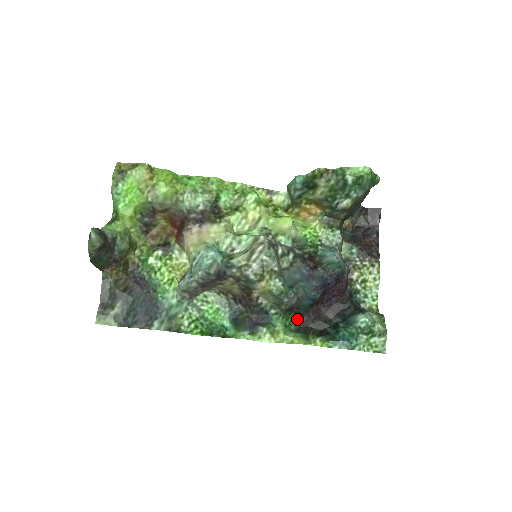
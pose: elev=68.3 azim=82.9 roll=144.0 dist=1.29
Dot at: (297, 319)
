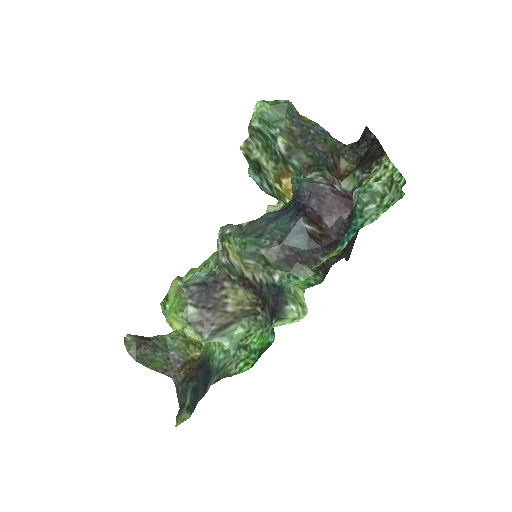
Dot at: (319, 270)
